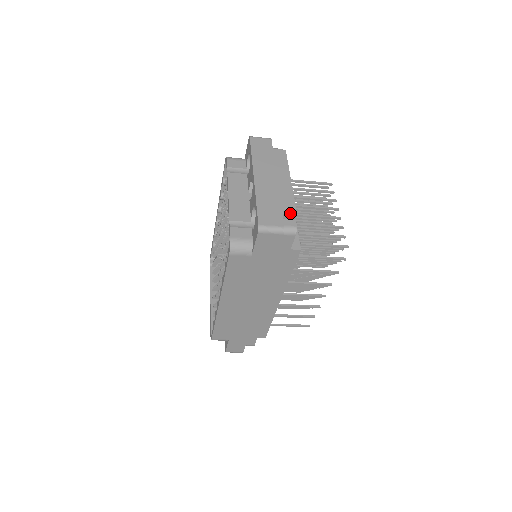
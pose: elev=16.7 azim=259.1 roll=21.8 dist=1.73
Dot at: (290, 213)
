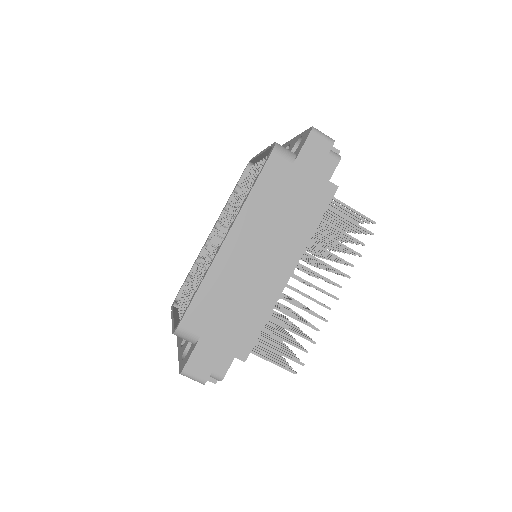
Dot at: (334, 147)
